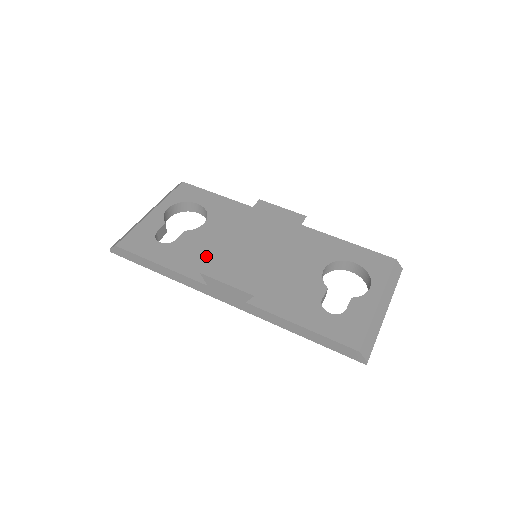
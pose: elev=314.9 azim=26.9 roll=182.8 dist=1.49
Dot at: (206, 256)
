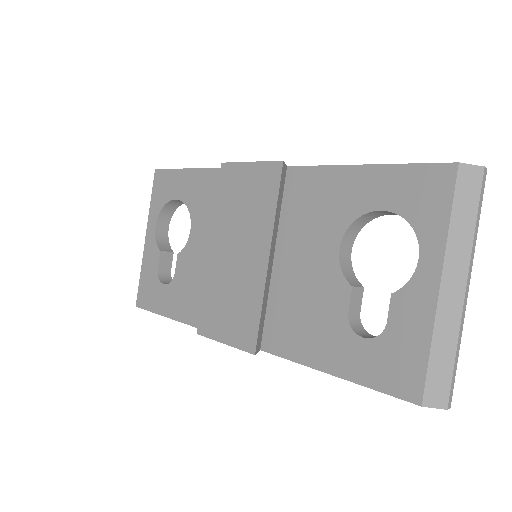
Dot at: occluded
